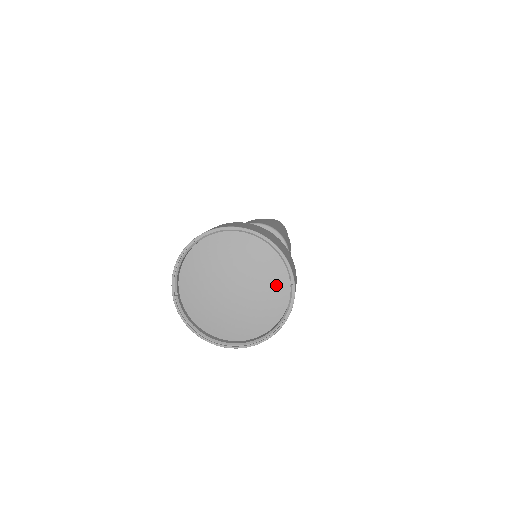
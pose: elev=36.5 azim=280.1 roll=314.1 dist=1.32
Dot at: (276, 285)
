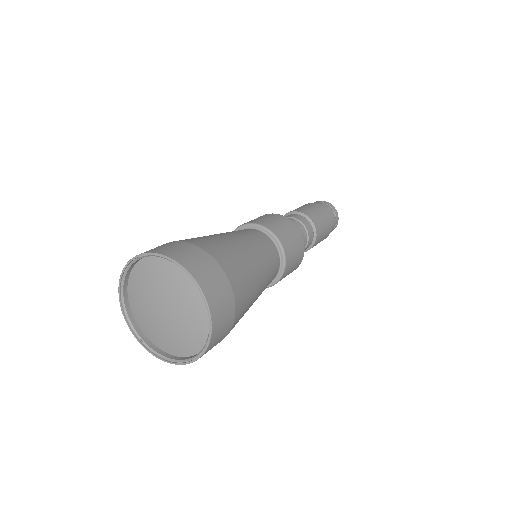
Dot at: (185, 284)
